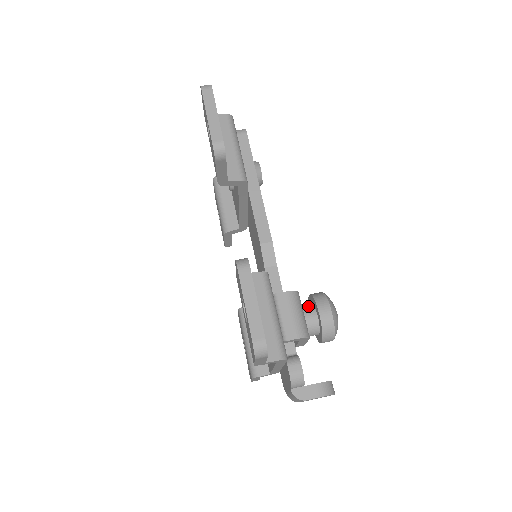
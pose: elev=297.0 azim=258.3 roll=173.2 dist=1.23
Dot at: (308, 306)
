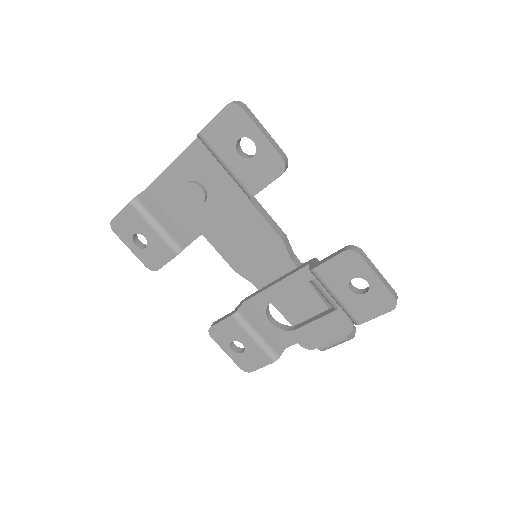
Dot at: occluded
